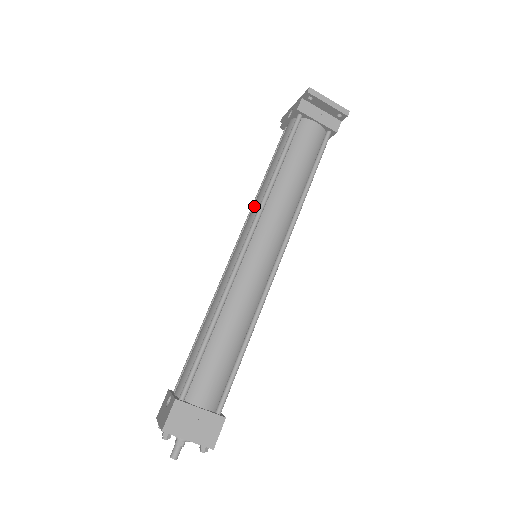
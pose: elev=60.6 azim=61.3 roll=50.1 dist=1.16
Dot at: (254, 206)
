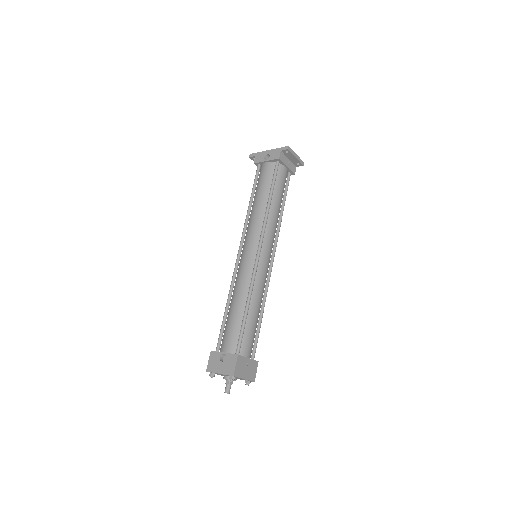
Dot at: (255, 222)
